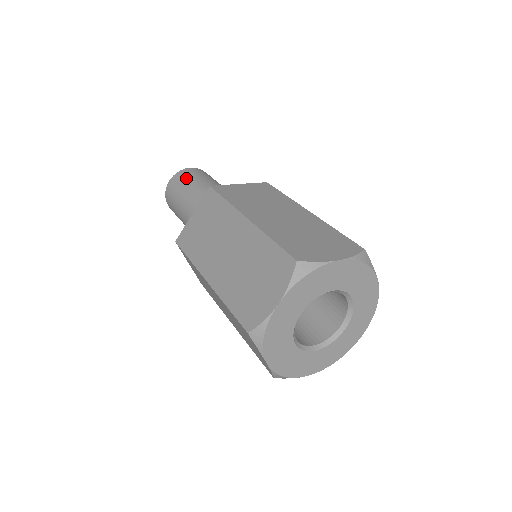
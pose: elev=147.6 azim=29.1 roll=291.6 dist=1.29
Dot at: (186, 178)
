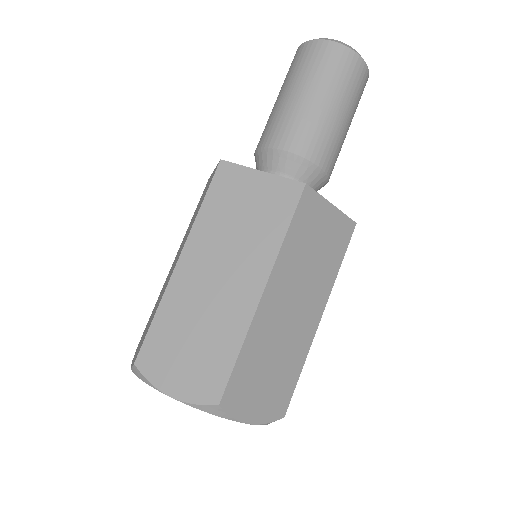
Dot at: (338, 75)
